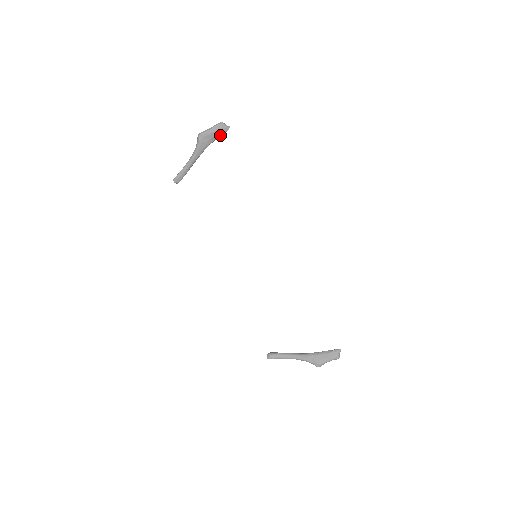
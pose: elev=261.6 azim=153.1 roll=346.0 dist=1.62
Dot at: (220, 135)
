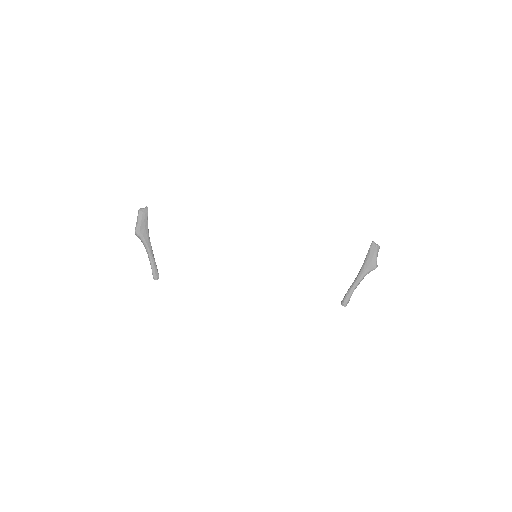
Dot at: (147, 218)
